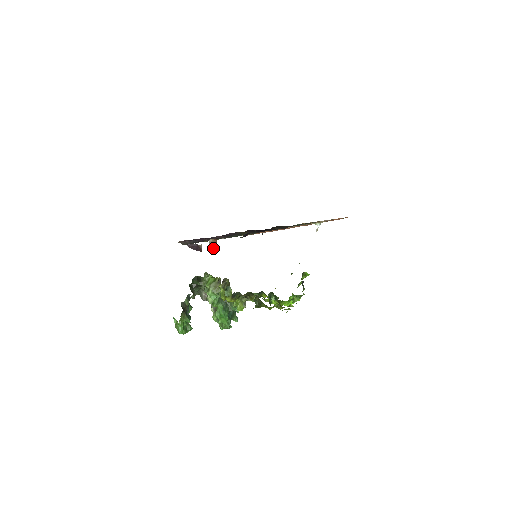
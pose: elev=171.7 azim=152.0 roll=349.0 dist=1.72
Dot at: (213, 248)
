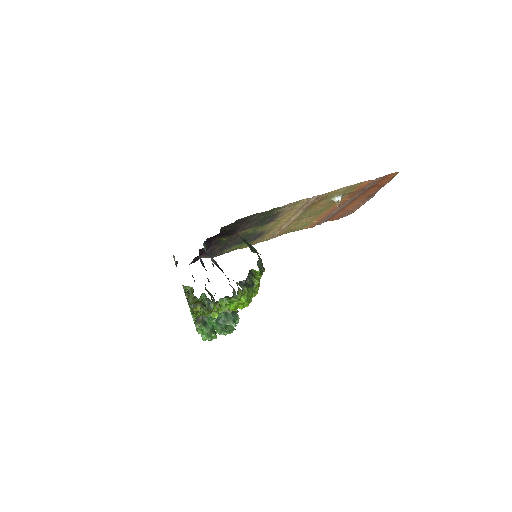
Dot at: (175, 263)
